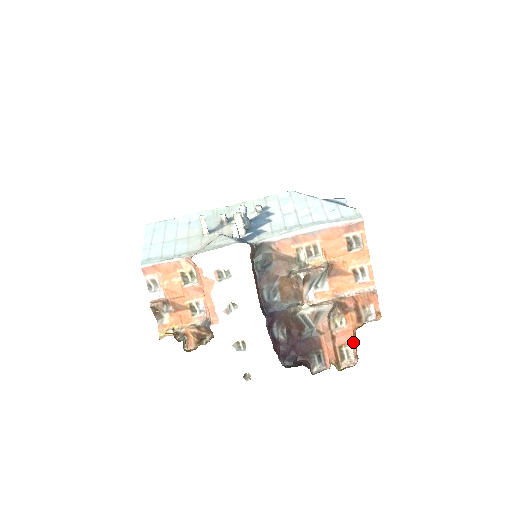
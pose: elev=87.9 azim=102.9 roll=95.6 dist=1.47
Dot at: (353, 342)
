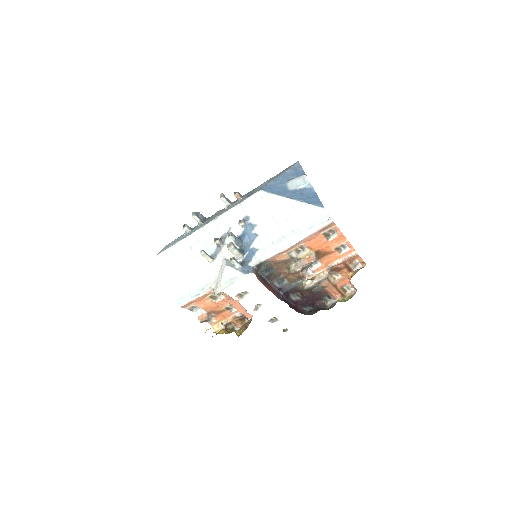
Dot at: (350, 283)
